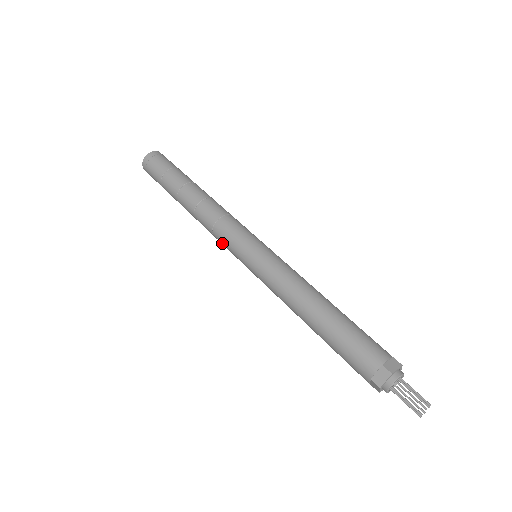
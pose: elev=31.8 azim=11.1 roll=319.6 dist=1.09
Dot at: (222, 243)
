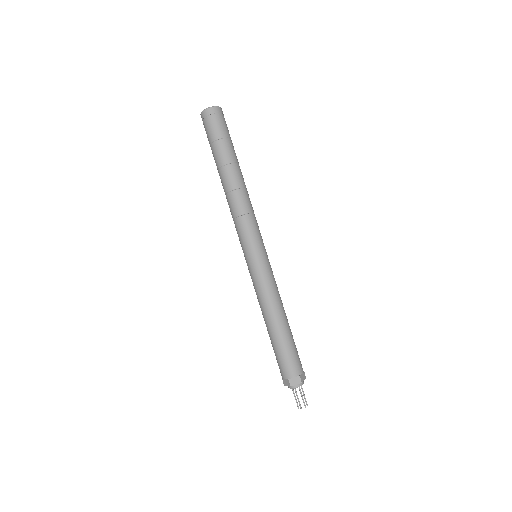
Dot at: (238, 231)
